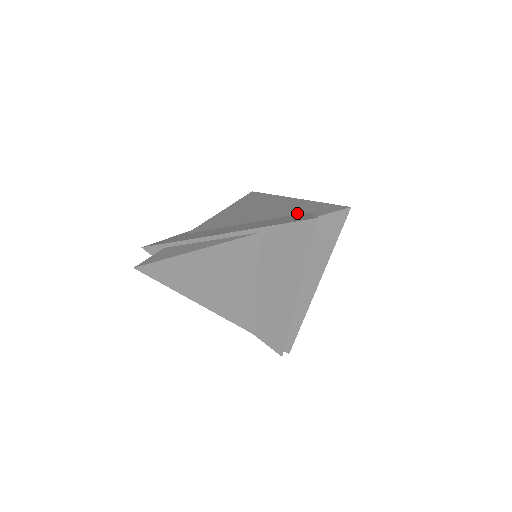
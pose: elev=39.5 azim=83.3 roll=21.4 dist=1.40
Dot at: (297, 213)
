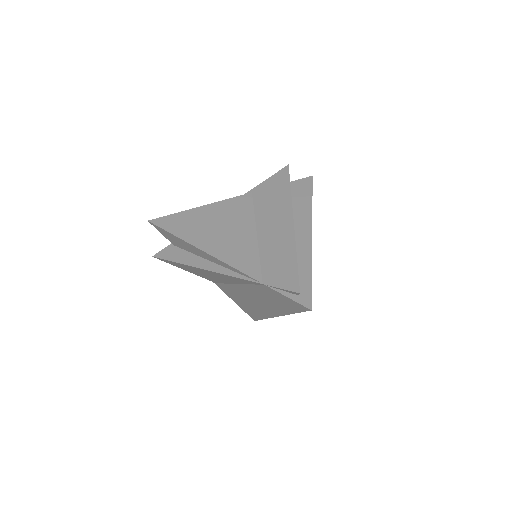
Dot at: occluded
